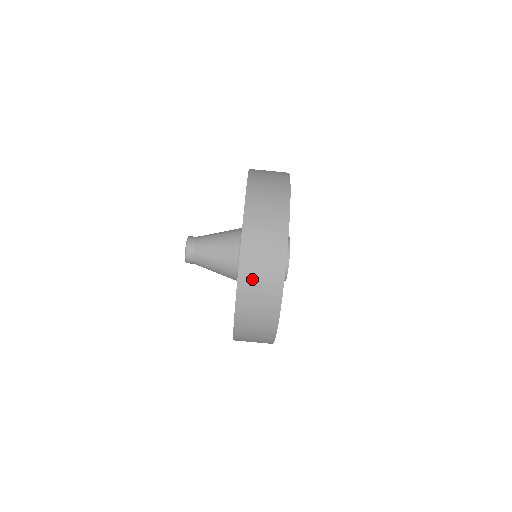
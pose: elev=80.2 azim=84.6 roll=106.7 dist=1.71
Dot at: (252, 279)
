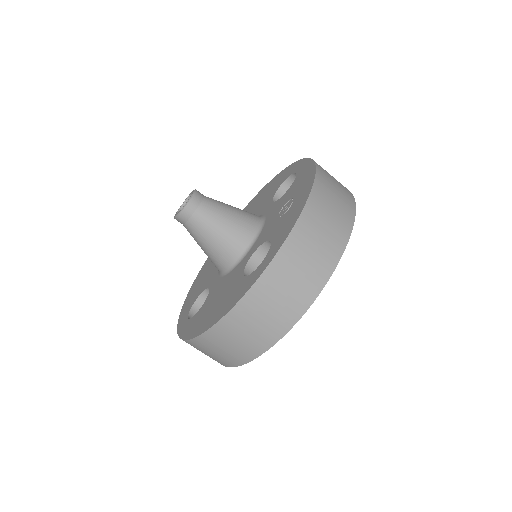
Dot at: (300, 251)
